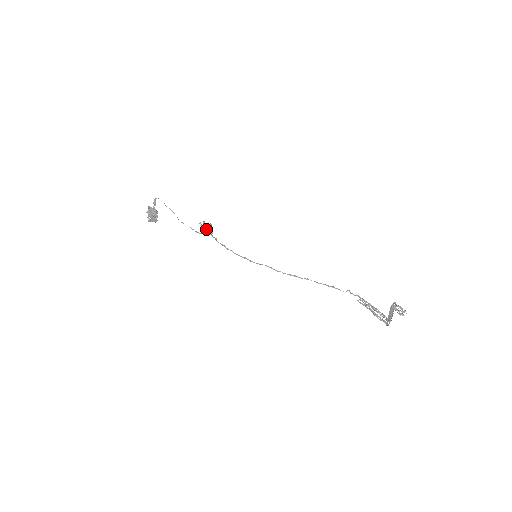
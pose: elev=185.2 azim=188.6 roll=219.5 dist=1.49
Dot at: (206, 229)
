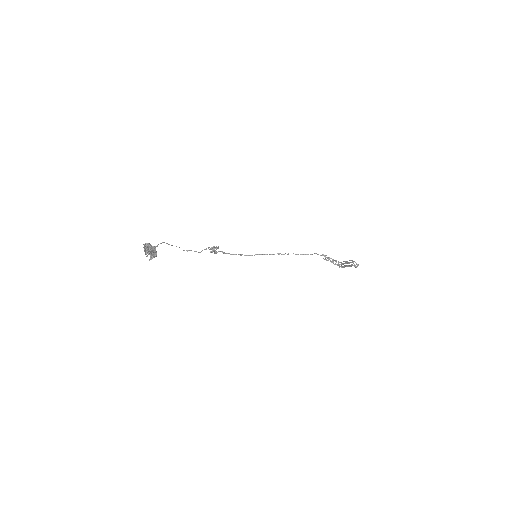
Dot at: (215, 253)
